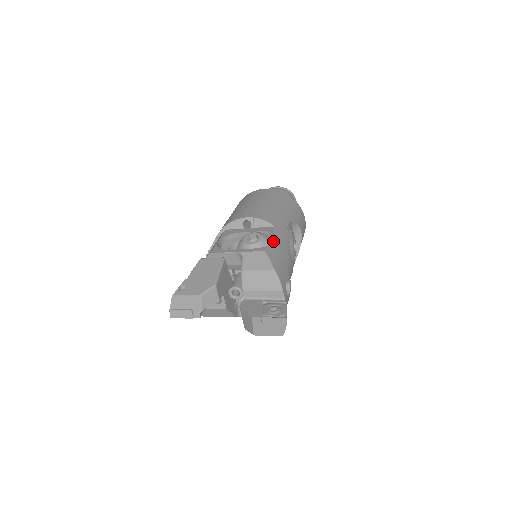
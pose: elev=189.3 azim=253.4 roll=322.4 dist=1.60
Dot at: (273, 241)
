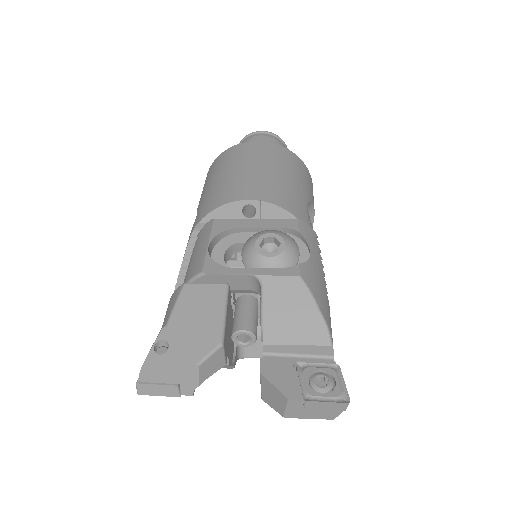
Dot at: (299, 246)
